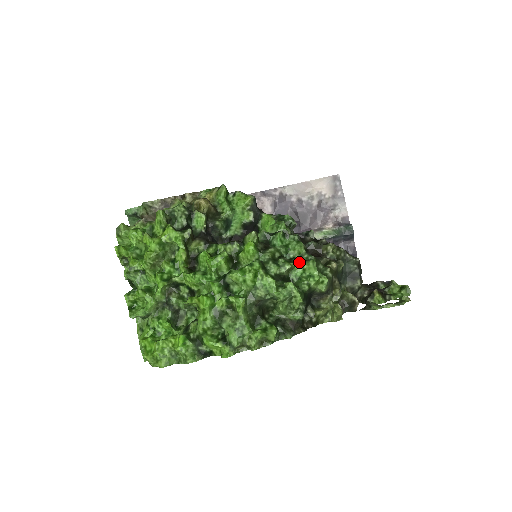
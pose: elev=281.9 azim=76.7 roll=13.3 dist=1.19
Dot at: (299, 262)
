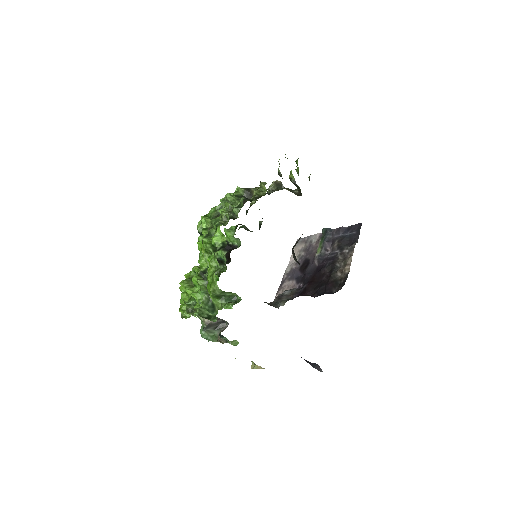
Dot at: occluded
